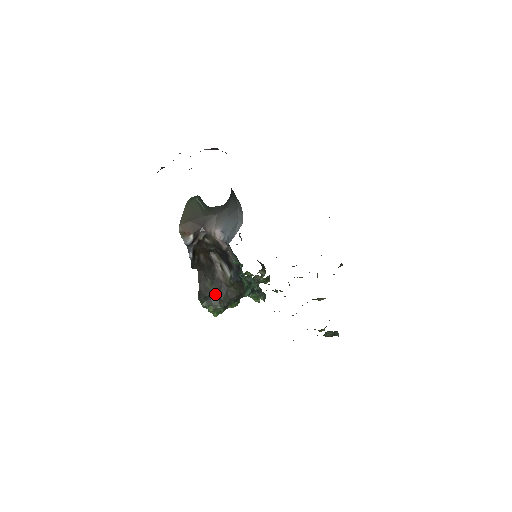
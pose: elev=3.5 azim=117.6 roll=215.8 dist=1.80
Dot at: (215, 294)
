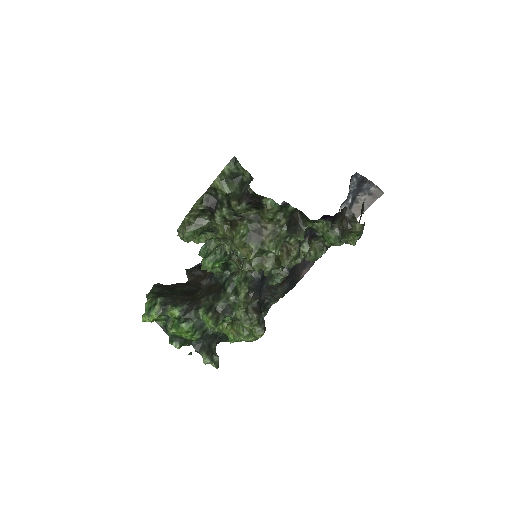
Dot at: (174, 291)
